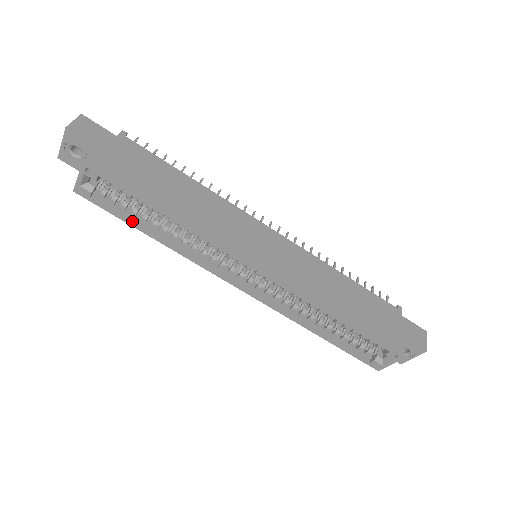
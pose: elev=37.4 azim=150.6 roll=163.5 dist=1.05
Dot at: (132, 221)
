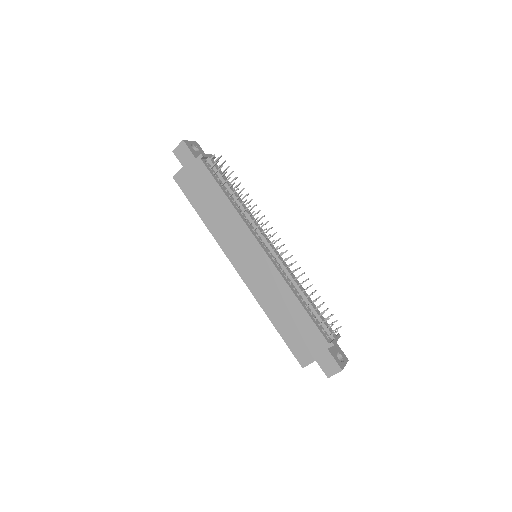
Dot at: occluded
